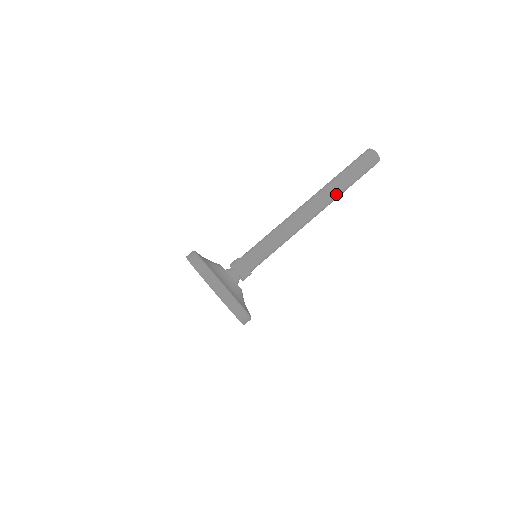
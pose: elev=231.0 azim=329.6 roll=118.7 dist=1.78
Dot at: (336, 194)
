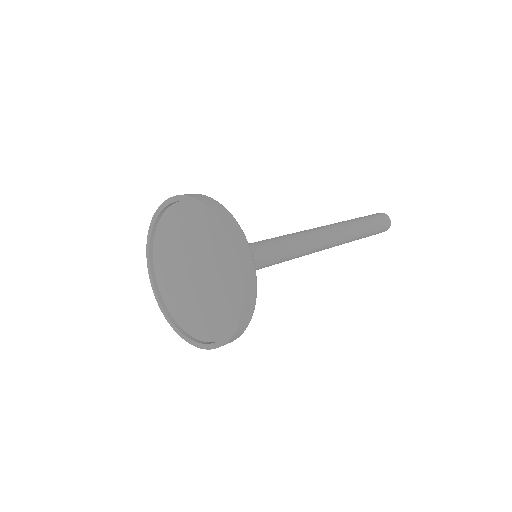
Dot at: (353, 229)
